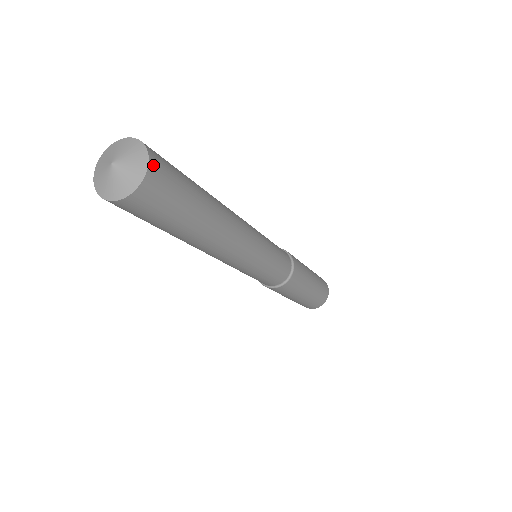
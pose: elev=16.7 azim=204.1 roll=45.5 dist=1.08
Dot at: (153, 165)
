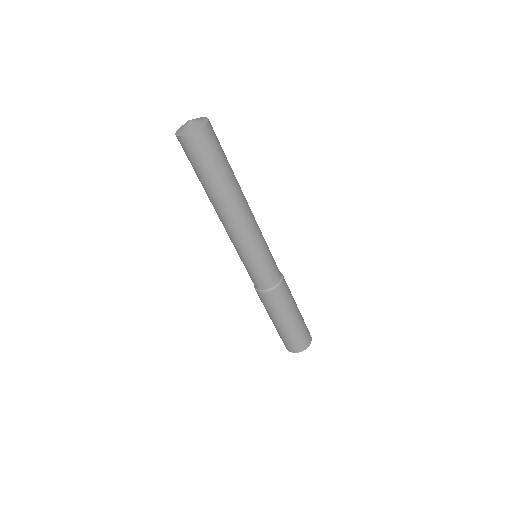
Dot at: (210, 123)
